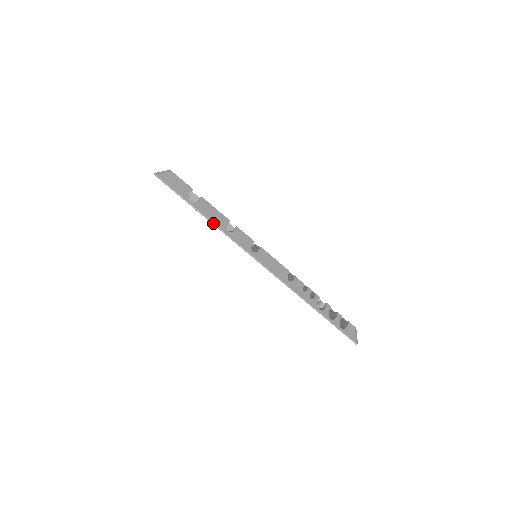
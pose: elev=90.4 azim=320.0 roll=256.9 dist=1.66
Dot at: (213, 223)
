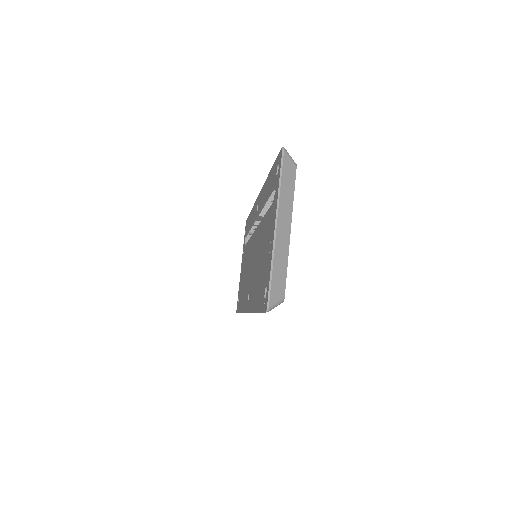
Dot at: occluded
